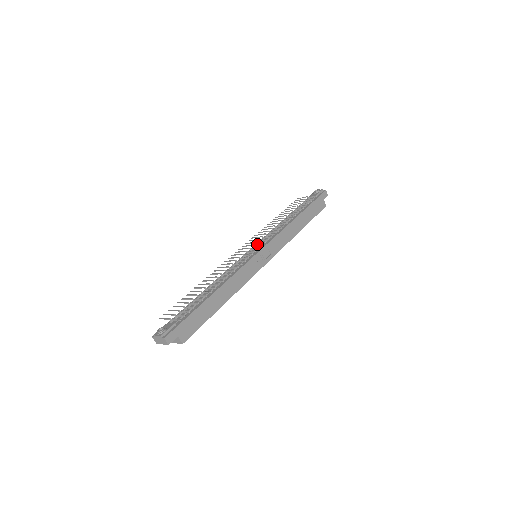
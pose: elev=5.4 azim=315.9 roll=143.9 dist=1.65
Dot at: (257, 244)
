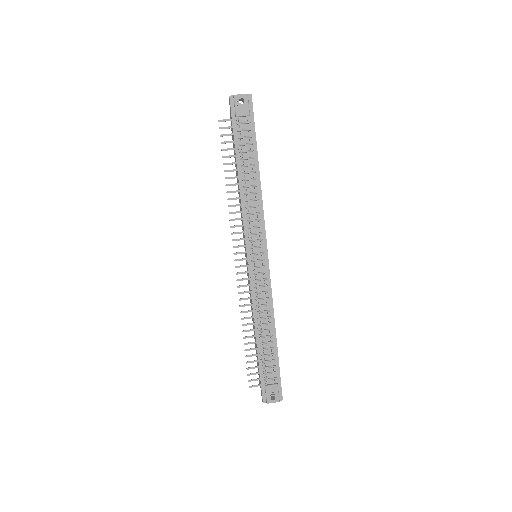
Dot at: (252, 245)
